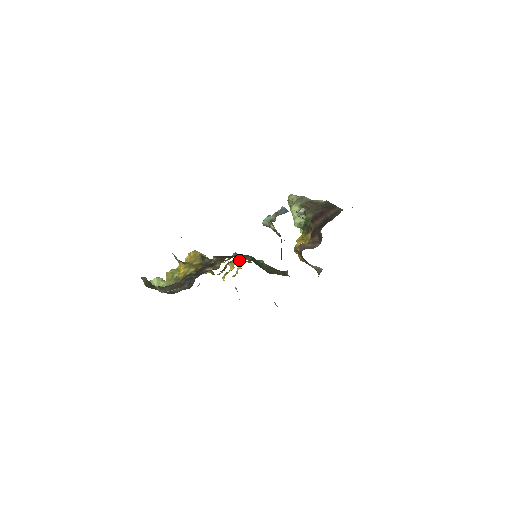
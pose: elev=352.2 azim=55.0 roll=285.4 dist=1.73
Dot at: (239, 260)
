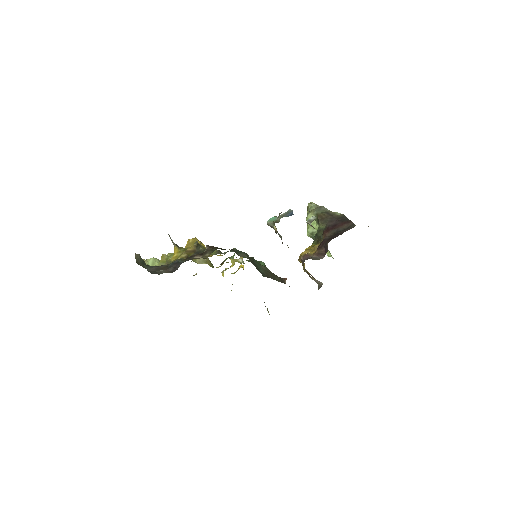
Dot at: (242, 258)
